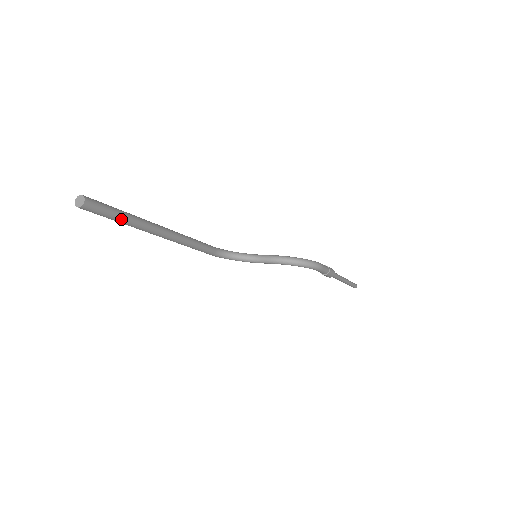
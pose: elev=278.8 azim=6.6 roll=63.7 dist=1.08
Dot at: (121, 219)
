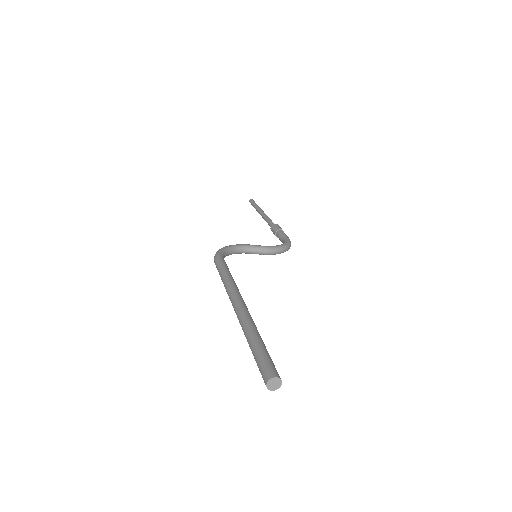
Dot at: occluded
